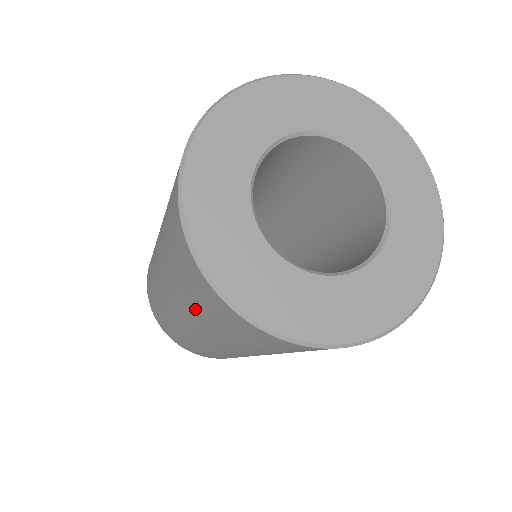
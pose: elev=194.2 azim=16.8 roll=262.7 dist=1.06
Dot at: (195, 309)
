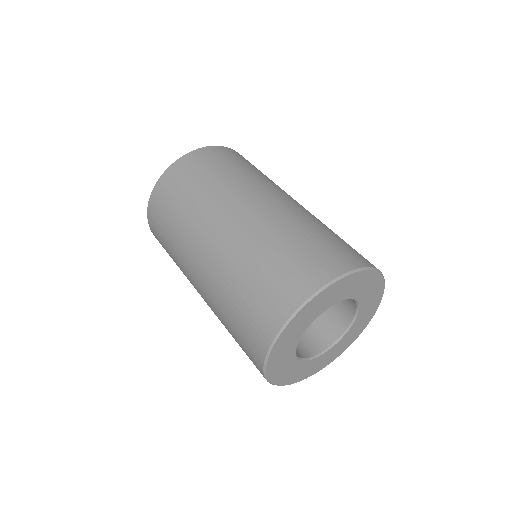
Dot at: occluded
